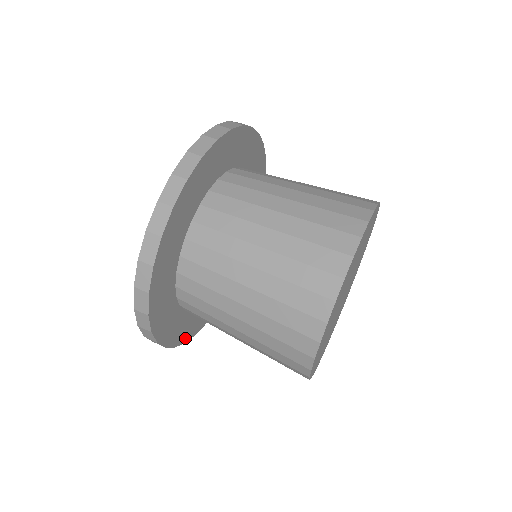
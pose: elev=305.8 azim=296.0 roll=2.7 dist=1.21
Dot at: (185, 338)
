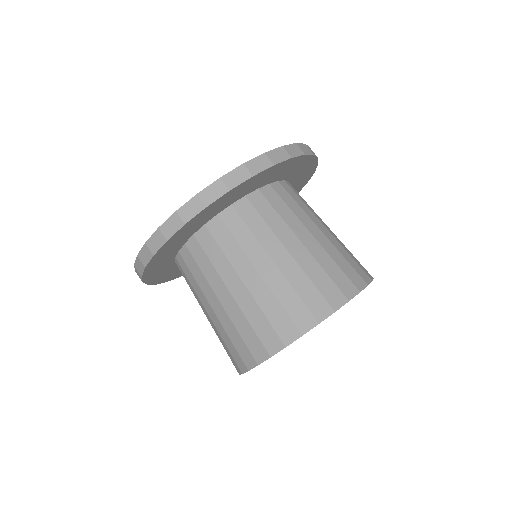
Dot at: (147, 278)
